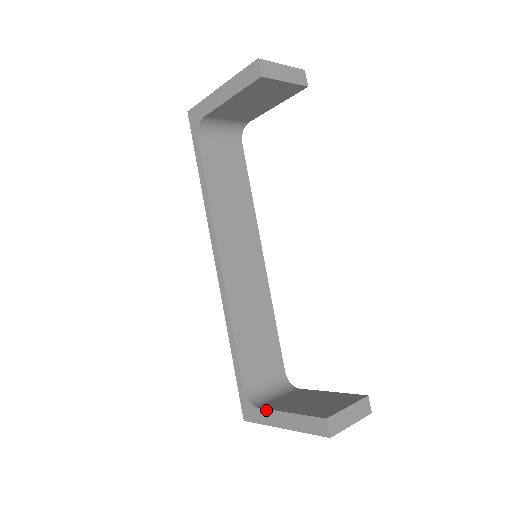
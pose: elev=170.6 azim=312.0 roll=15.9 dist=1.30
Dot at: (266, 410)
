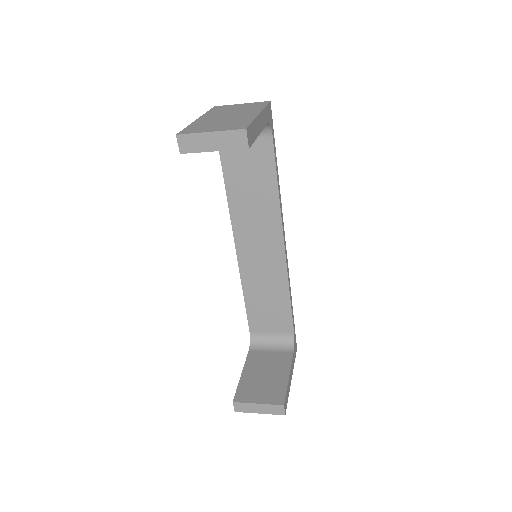
Dot at: (246, 358)
